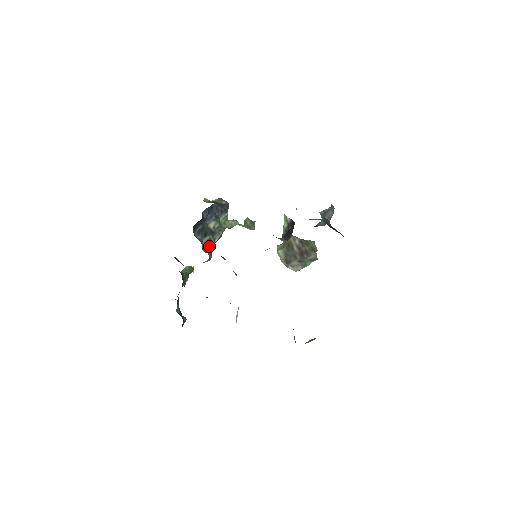
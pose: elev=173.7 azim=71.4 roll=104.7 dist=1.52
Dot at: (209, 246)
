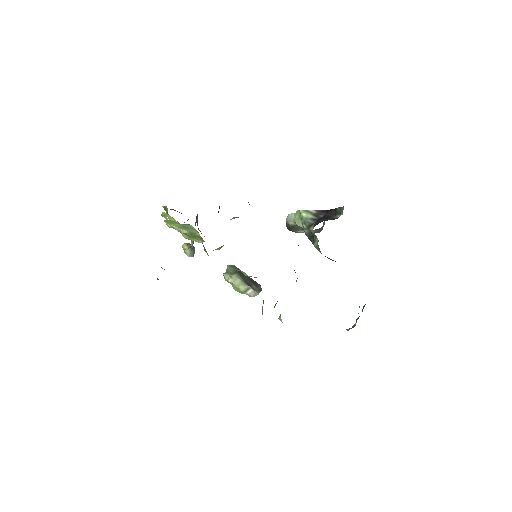
Dot at: occluded
